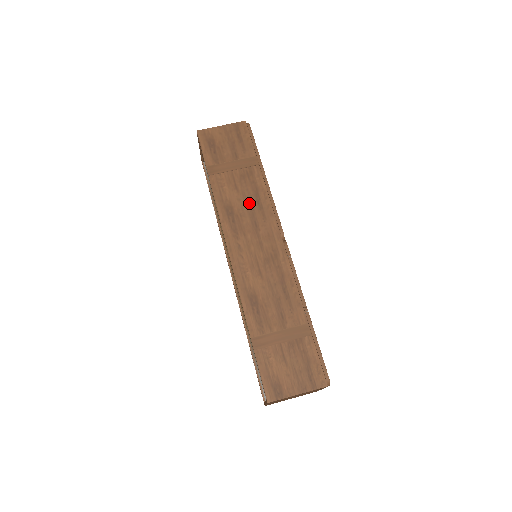
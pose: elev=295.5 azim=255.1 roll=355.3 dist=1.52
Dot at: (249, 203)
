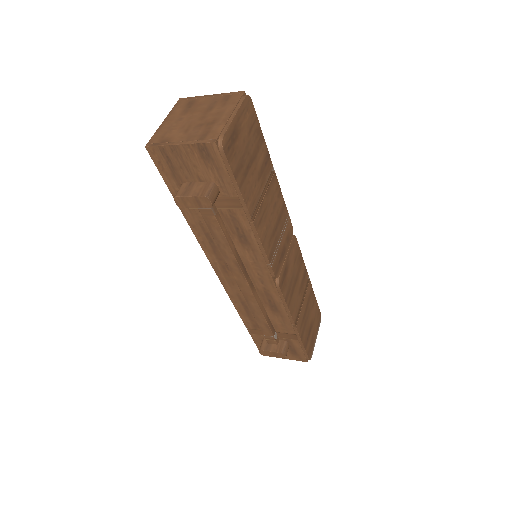
Dot at: occluded
